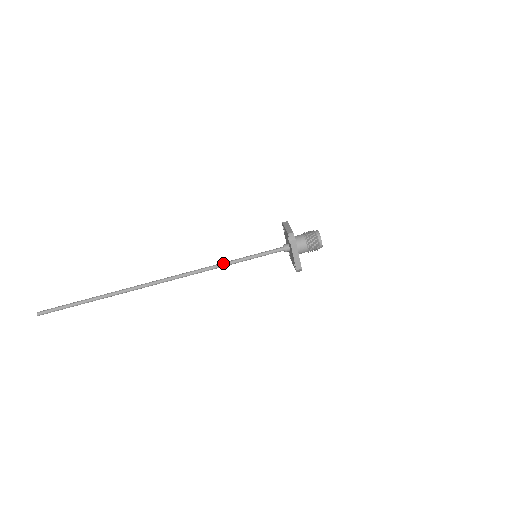
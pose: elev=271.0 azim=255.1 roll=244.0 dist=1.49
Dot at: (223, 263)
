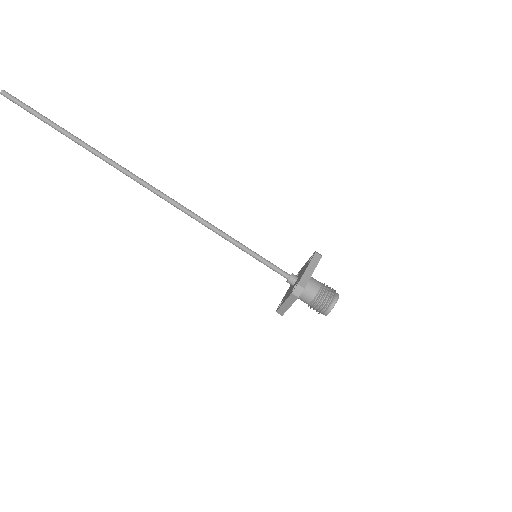
Dot at: (219, 229)
